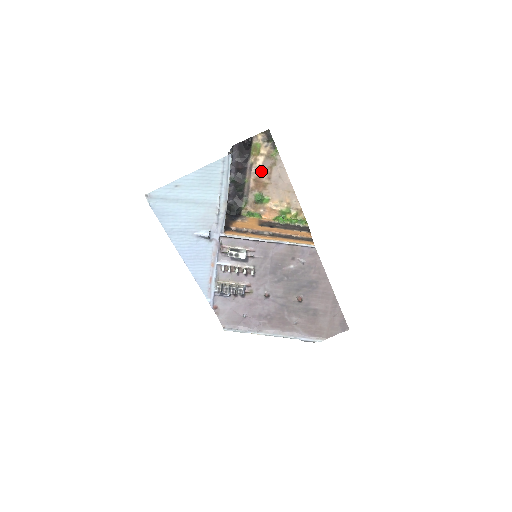
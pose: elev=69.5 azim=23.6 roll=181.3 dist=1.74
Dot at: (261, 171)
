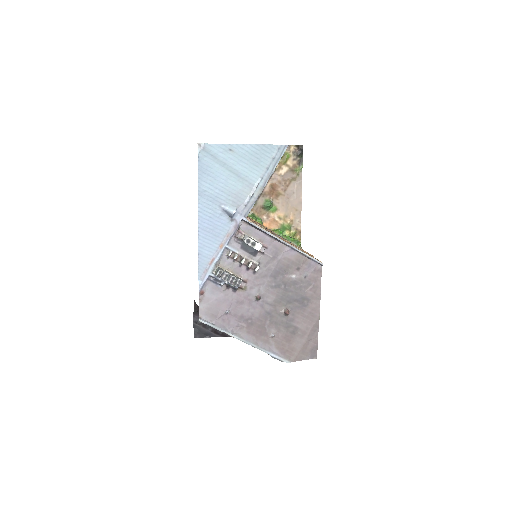
Dot at: (280, 180)
